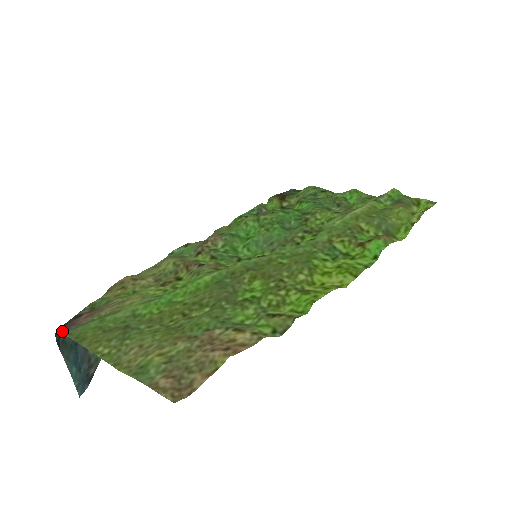
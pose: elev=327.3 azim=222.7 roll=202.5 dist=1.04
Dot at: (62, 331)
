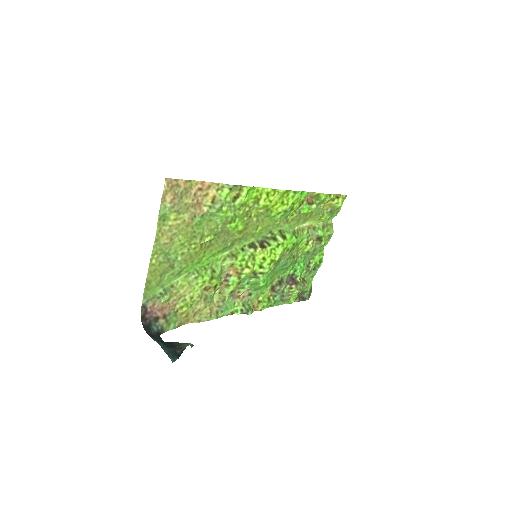
Dot at: (143, 309)
